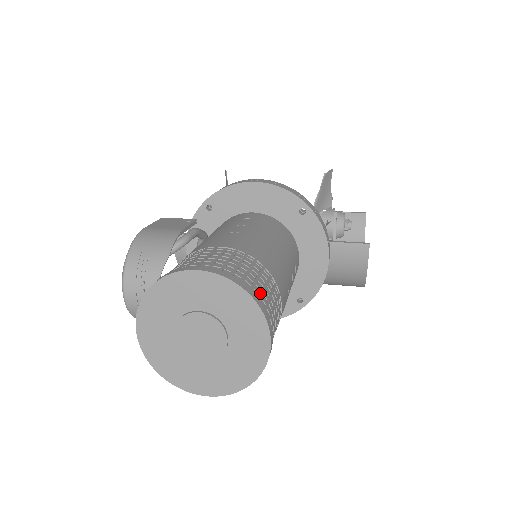
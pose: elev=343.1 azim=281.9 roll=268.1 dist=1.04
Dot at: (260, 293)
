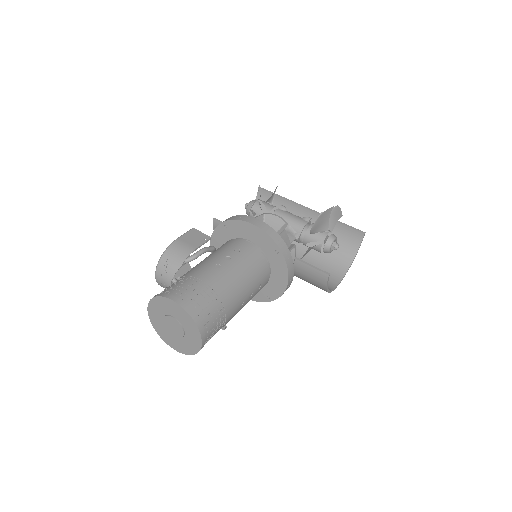
Dot at: (205, 318)
